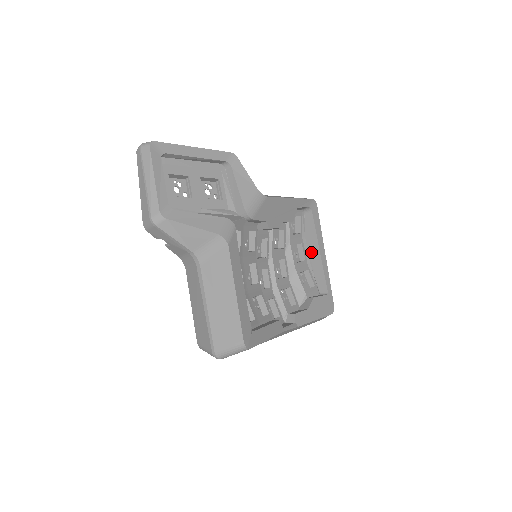
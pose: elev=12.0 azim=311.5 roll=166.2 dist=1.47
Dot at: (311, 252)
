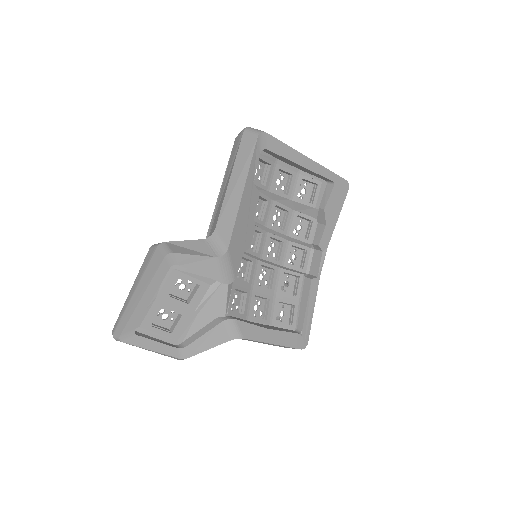
Dot at: (293, 166)
